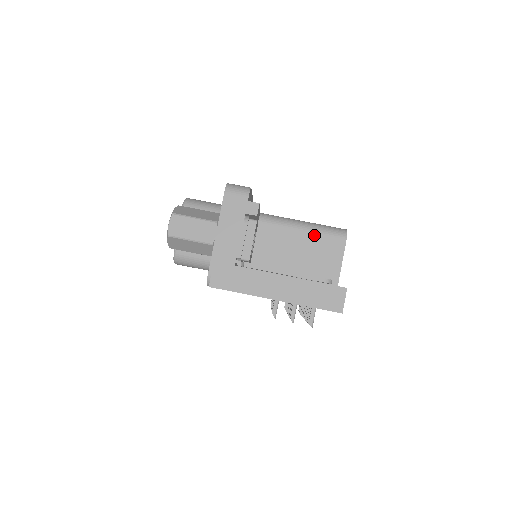
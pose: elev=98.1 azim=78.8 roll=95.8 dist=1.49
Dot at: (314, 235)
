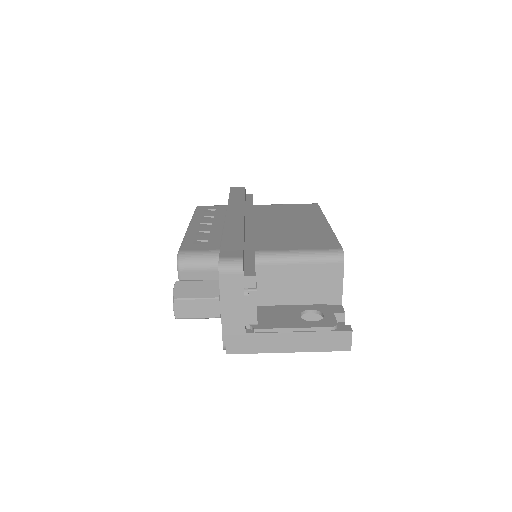
Dot at: (312, 265)
